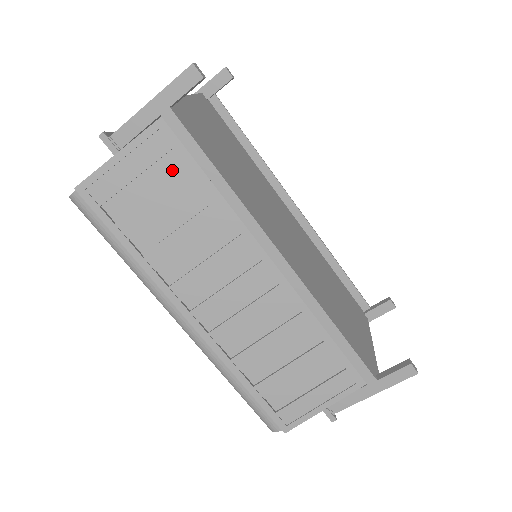
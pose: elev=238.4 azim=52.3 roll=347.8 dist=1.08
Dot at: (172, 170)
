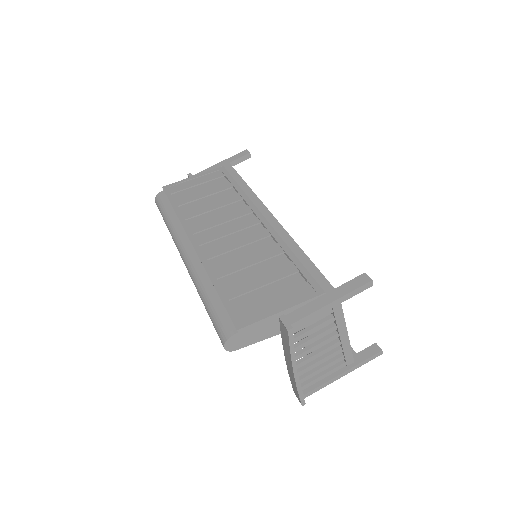
Dot at: (219, 184)
